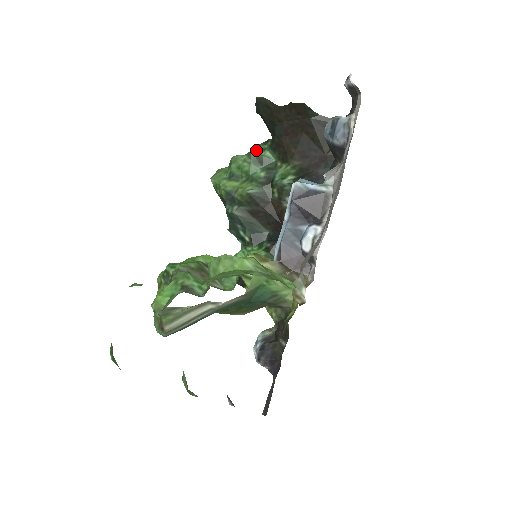
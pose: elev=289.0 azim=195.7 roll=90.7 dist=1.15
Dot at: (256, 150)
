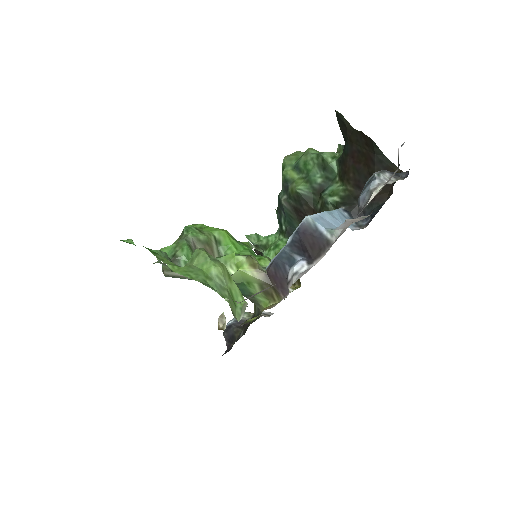
Dot at: (327, 154)
